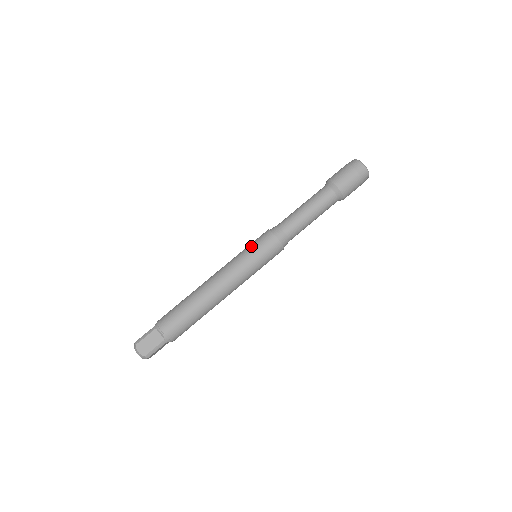
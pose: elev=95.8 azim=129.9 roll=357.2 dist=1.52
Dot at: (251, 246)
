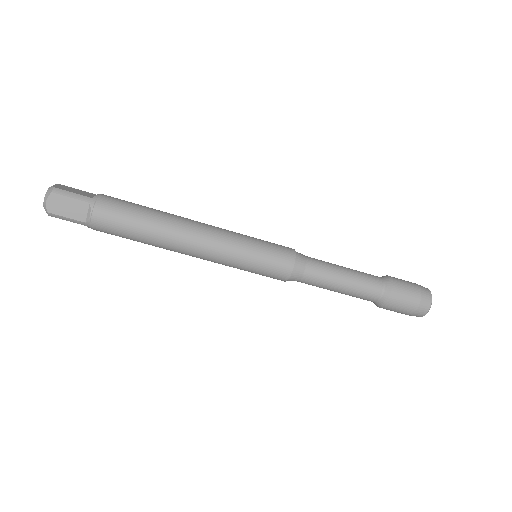
Dot at: (264, 248)
